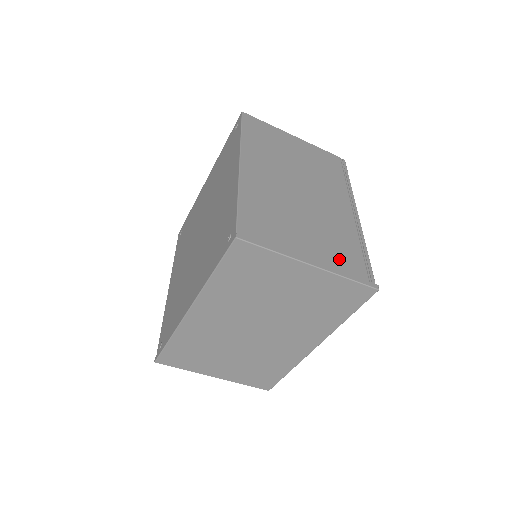
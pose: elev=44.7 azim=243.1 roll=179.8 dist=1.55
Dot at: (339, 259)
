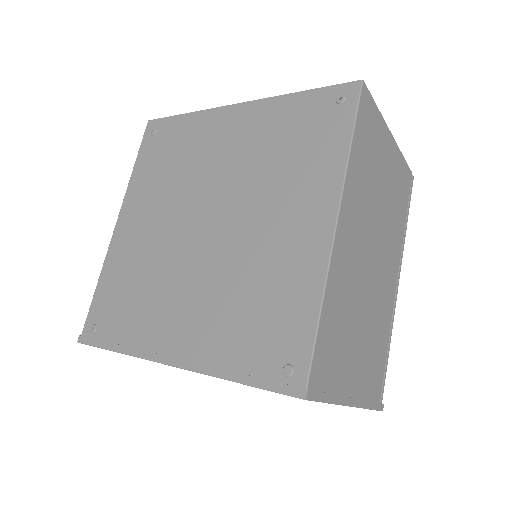
Dot at: (370, 379)
